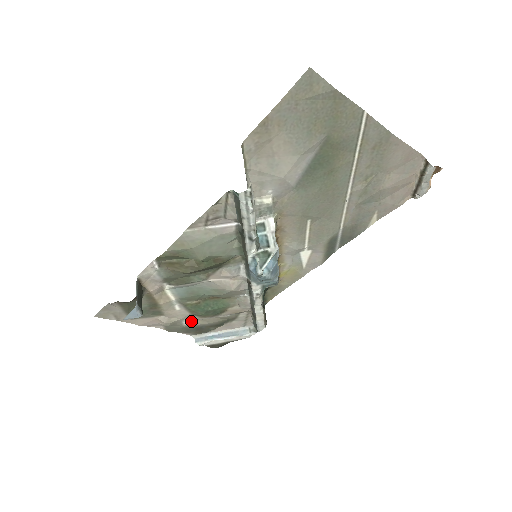
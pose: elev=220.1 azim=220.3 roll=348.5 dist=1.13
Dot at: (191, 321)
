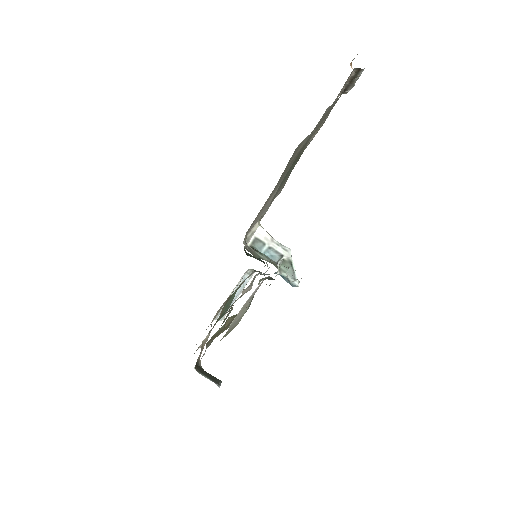
Dot at: occluded
